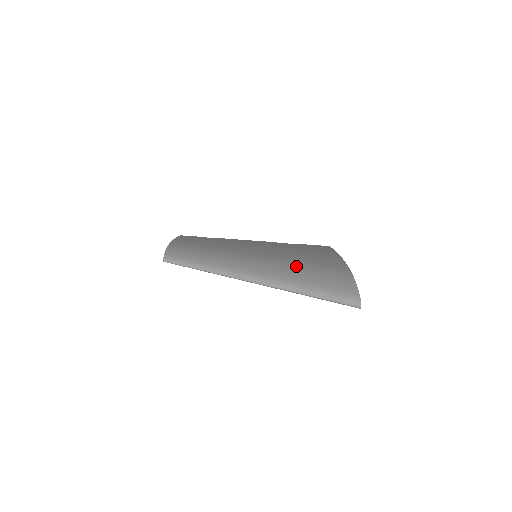
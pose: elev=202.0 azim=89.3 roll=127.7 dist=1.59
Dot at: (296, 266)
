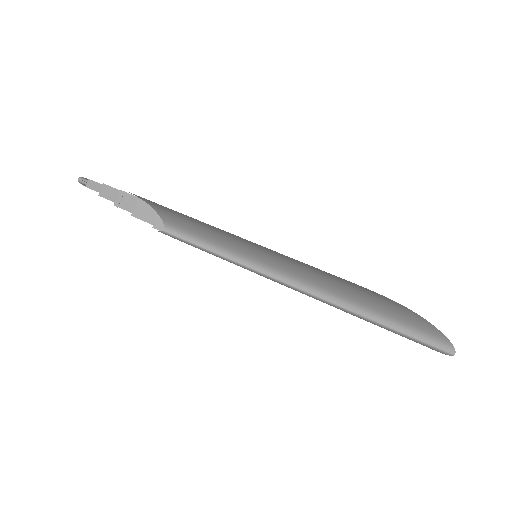
Dot at: (361, 290)
